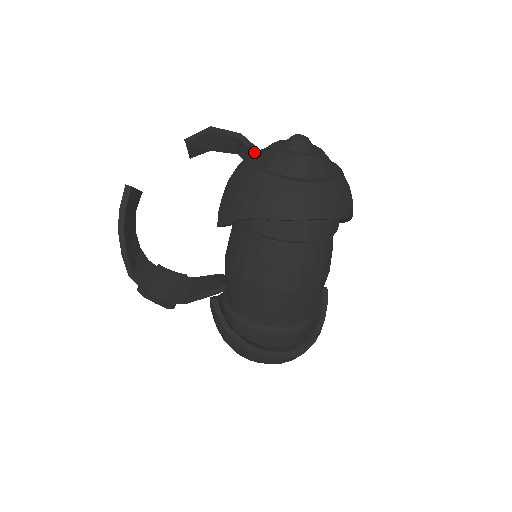
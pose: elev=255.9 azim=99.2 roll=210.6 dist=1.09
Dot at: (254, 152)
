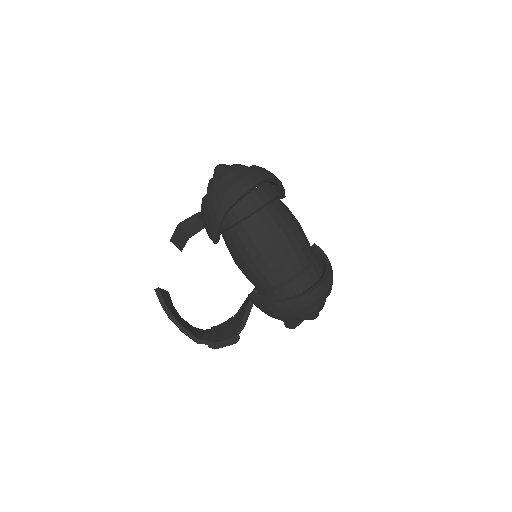
Dot at: occluded
